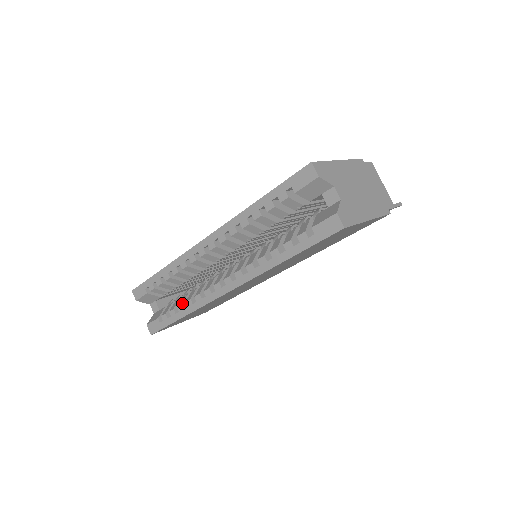
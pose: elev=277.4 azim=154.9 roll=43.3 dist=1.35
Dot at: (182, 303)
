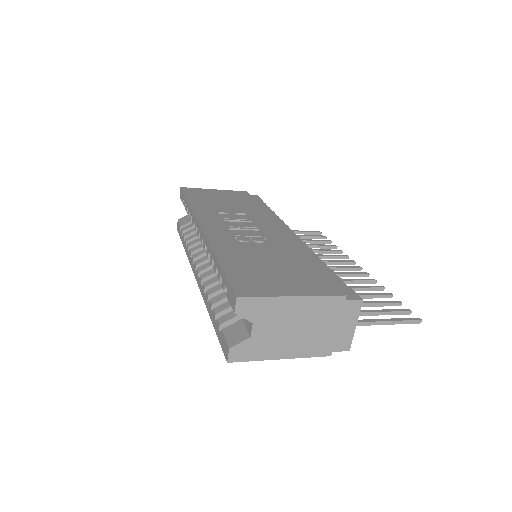
Dot at: (187, 241)
